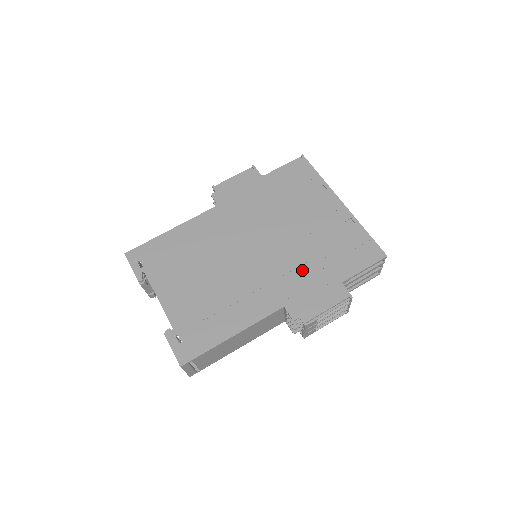
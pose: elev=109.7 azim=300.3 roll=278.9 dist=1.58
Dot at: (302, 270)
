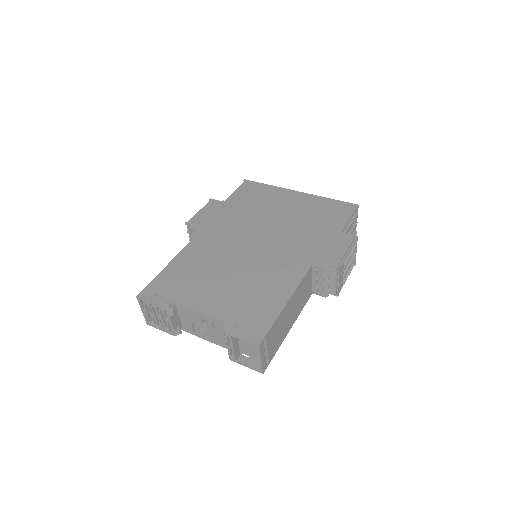
Dot at: (305, 238)
